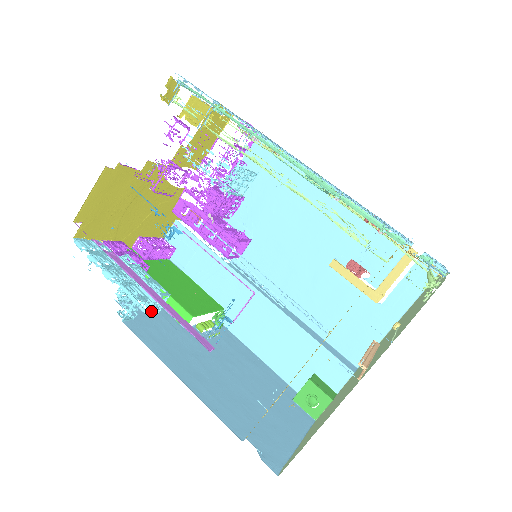
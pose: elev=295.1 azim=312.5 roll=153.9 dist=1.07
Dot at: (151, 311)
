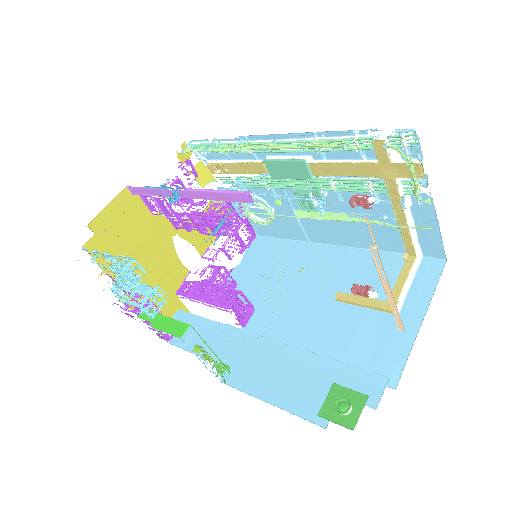
Dot at: (145, 311)
